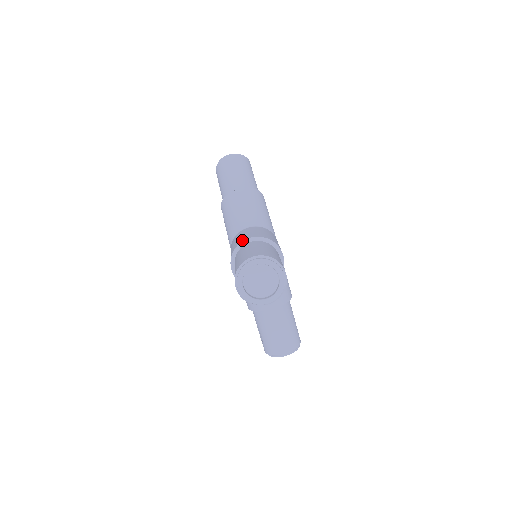
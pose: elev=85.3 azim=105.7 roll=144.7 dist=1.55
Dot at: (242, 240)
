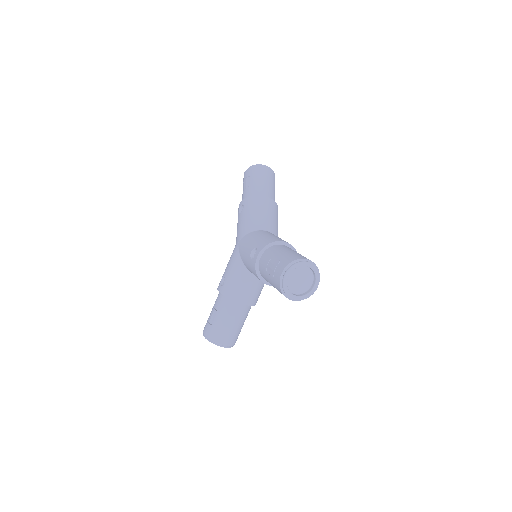
Dot at: (279, 240)
